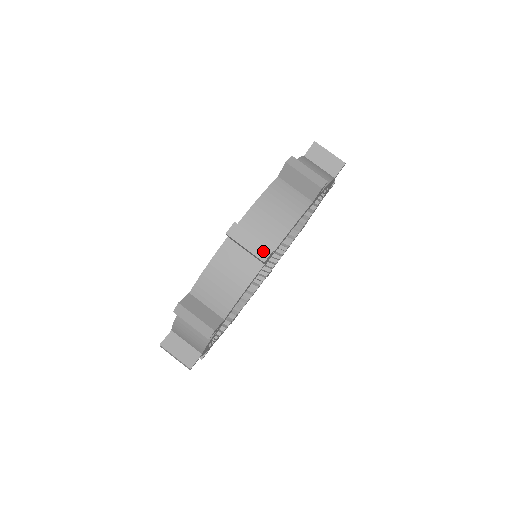
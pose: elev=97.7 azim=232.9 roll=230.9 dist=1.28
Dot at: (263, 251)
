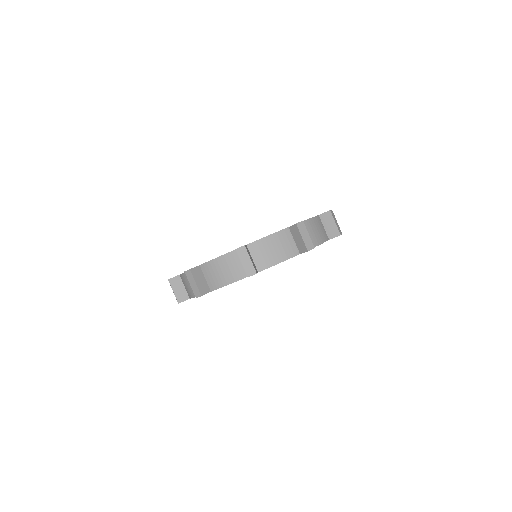
Dot at: (197, 293)
